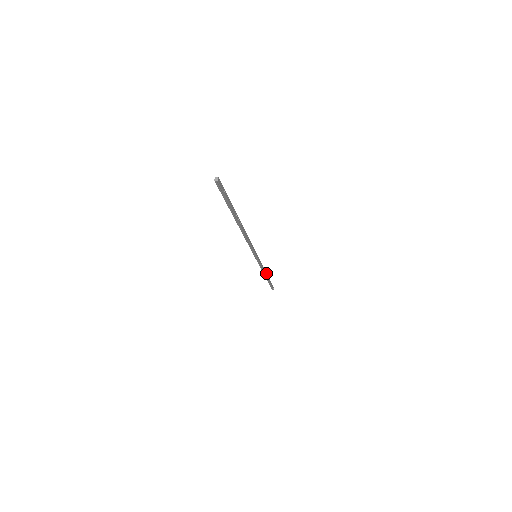
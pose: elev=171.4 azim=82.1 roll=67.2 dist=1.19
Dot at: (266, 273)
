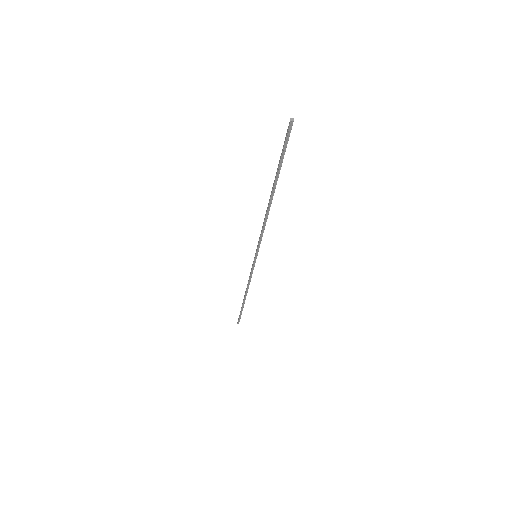
Dot at: (247, 292)
